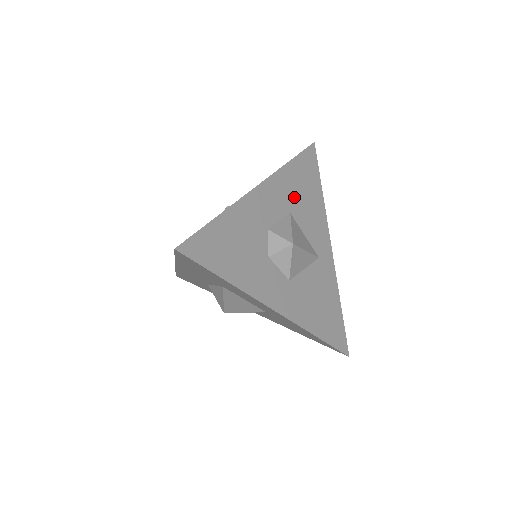
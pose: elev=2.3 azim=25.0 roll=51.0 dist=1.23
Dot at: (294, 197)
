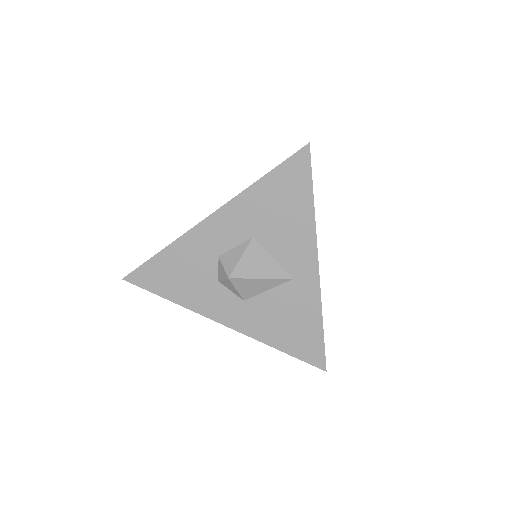
Dot at: (261, 219)
